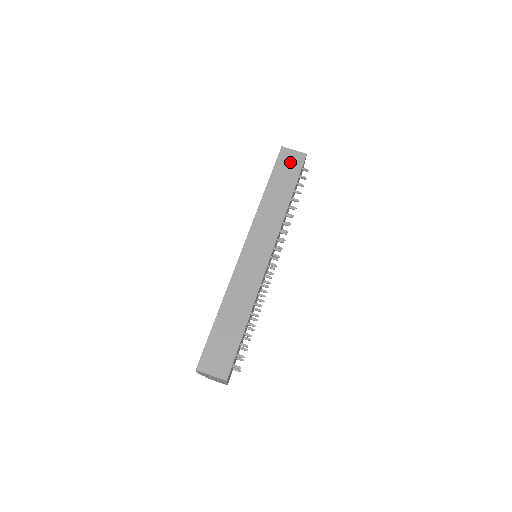
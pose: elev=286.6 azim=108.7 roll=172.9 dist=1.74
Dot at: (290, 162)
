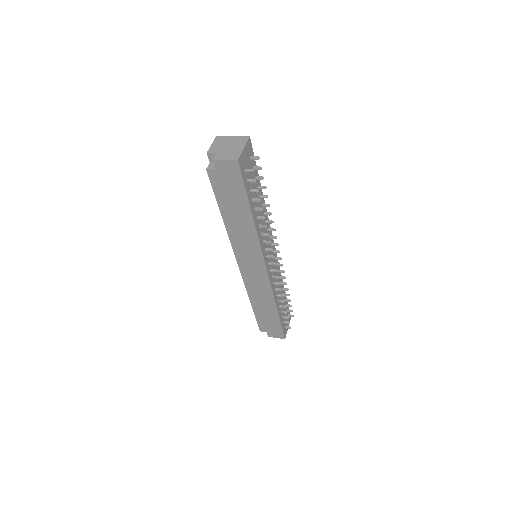
Dot at: occluded
